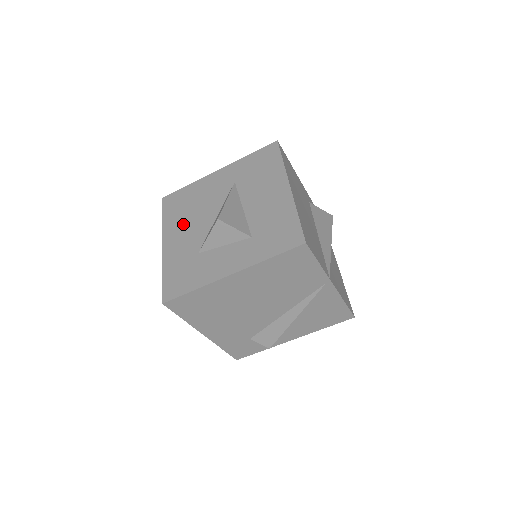
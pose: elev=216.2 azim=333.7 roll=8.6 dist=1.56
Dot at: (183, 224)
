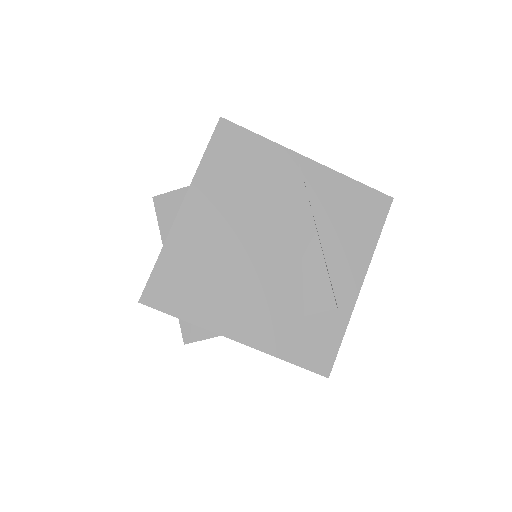
Dot at: occluded
